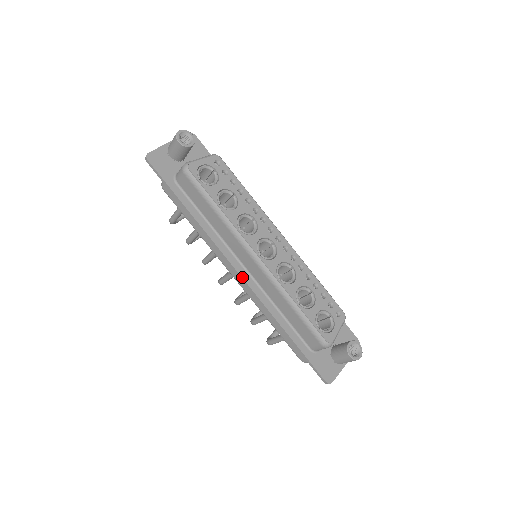
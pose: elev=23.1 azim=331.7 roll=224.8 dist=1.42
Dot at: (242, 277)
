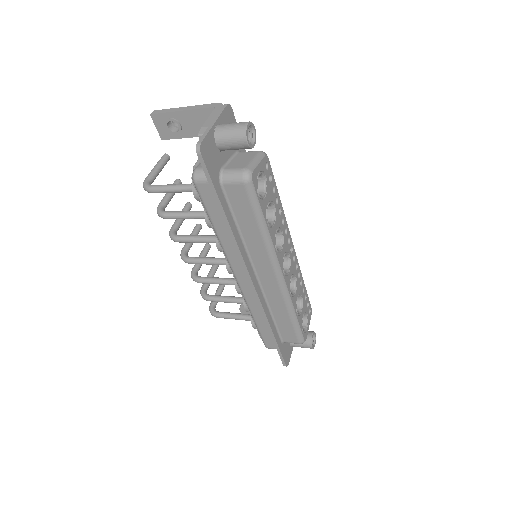
Dot at: (255, 288)
